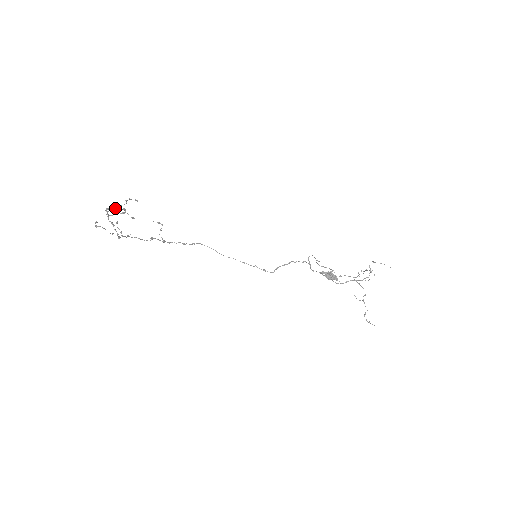
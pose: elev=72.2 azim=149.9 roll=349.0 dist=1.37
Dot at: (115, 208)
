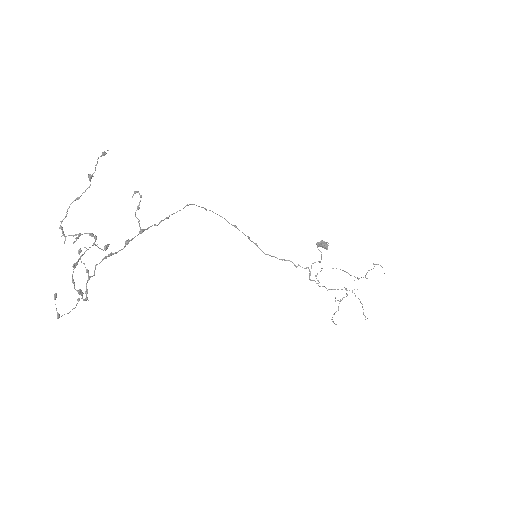
Dot at: (82, 254)
